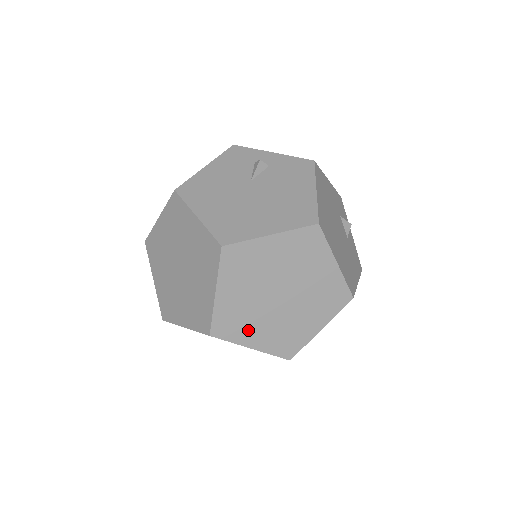
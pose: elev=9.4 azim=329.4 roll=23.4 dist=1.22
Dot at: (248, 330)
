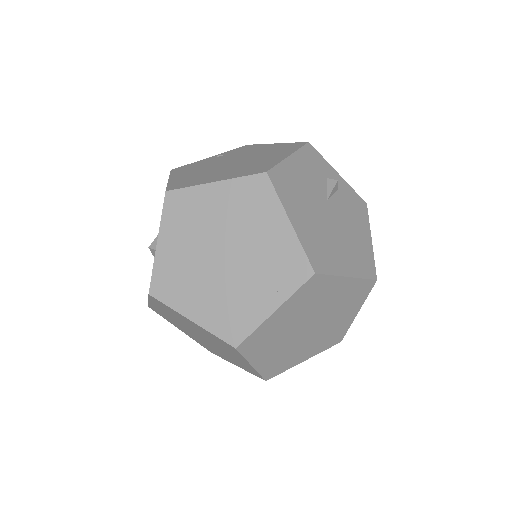
Dot at: (264, 350)
